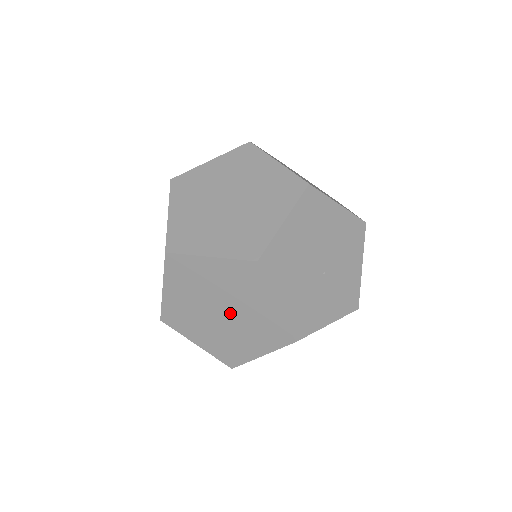
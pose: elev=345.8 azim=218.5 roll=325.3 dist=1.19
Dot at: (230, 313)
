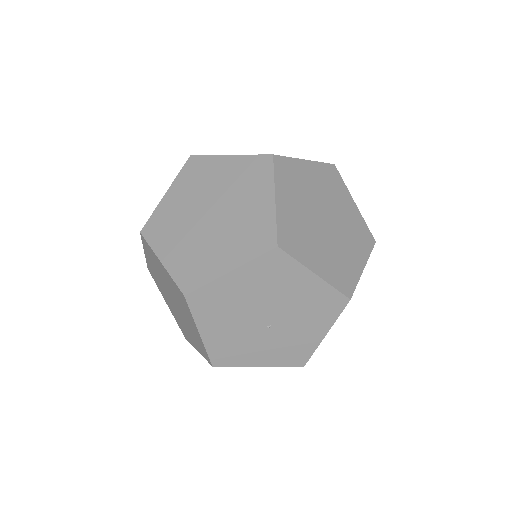
Dot at: (178, 308)
